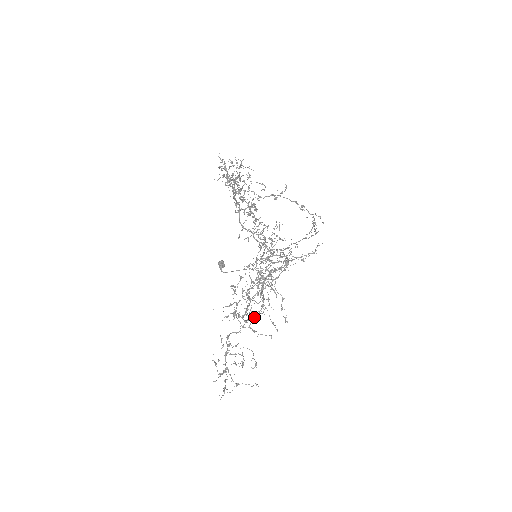
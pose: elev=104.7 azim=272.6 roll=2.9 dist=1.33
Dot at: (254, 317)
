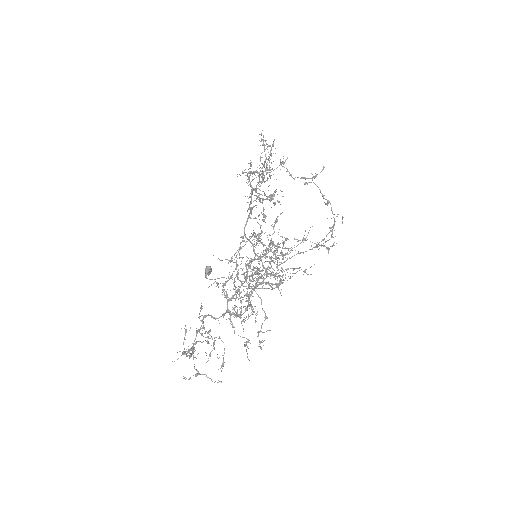
Dot at: occluded
